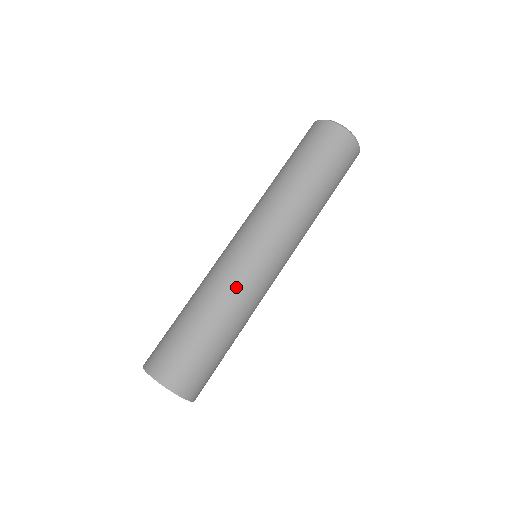
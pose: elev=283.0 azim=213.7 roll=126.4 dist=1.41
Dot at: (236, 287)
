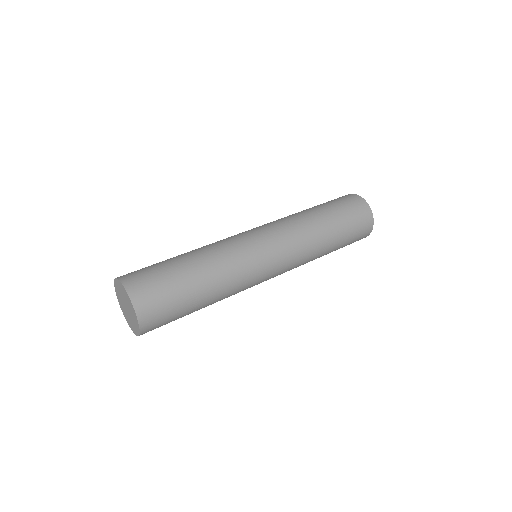
Dot at: (224, 246)
